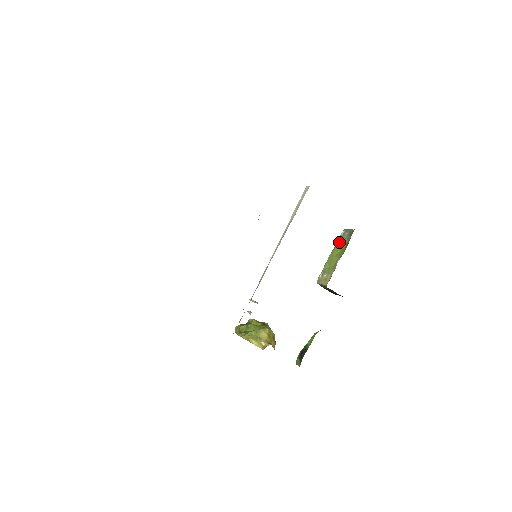
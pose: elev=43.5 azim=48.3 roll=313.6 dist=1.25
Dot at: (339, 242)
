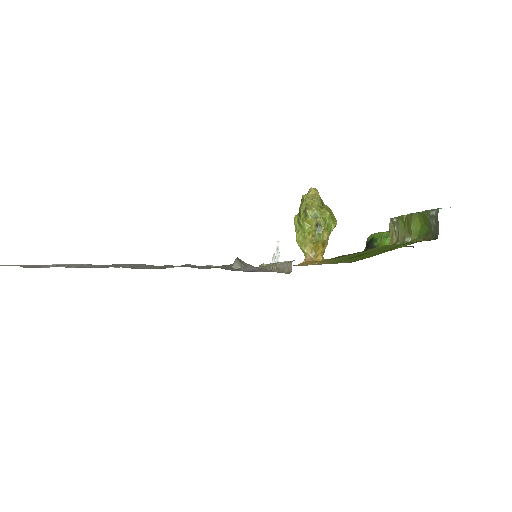
Dot at: (424, 217)
